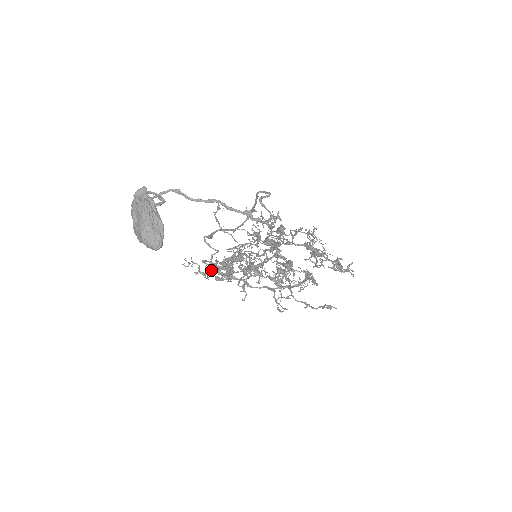
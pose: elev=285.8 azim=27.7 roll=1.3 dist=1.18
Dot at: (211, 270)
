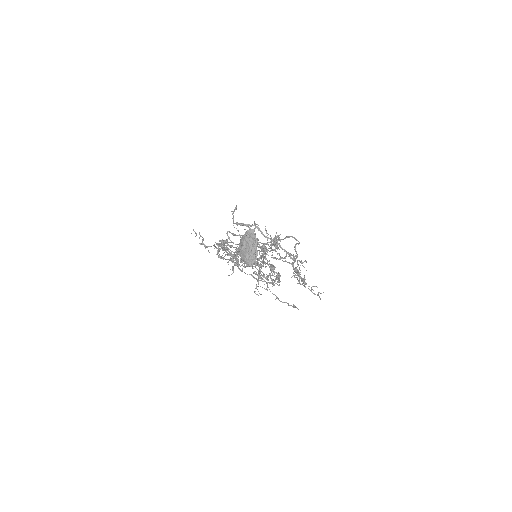
Dot at: (218, 250)
